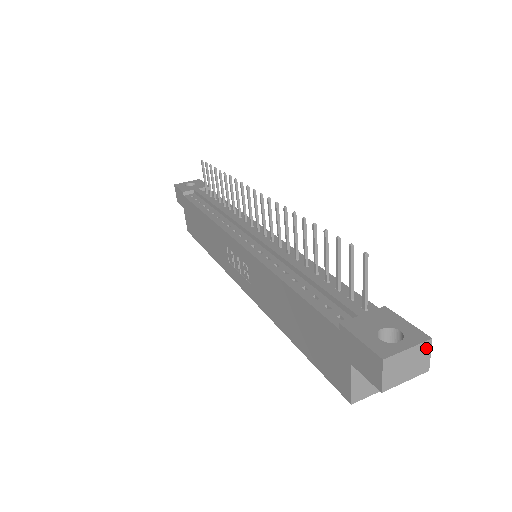
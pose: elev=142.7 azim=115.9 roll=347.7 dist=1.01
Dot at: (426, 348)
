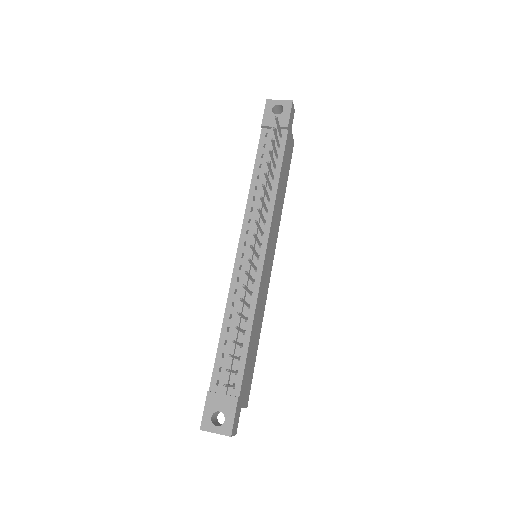
Dot at: (229, 435)
